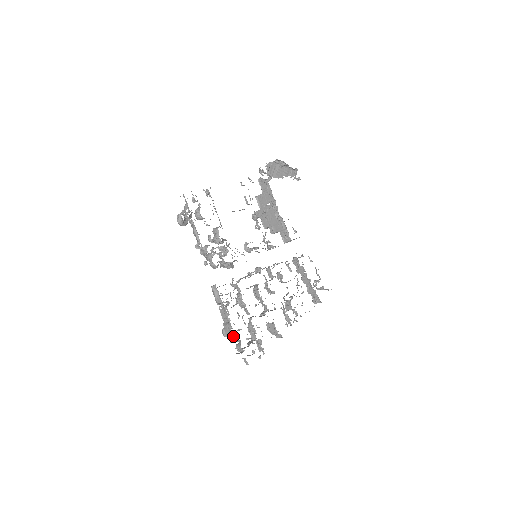
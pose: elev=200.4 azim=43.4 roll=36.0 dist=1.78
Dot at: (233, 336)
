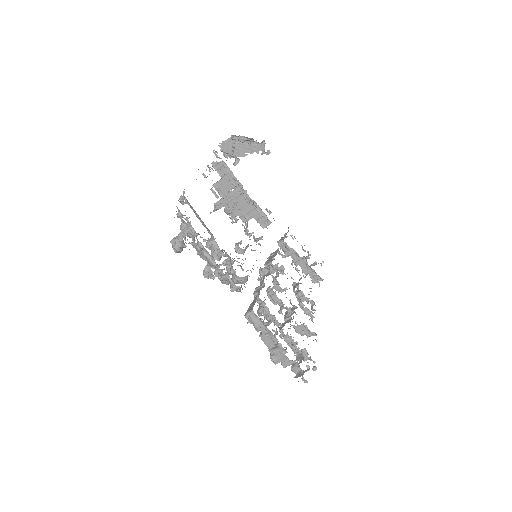
Dot at: (289, 360)
